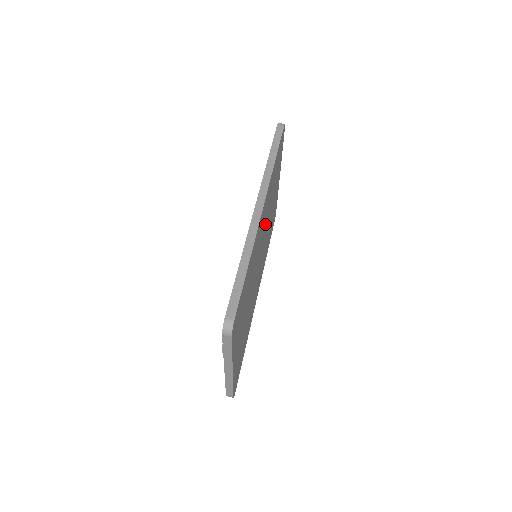
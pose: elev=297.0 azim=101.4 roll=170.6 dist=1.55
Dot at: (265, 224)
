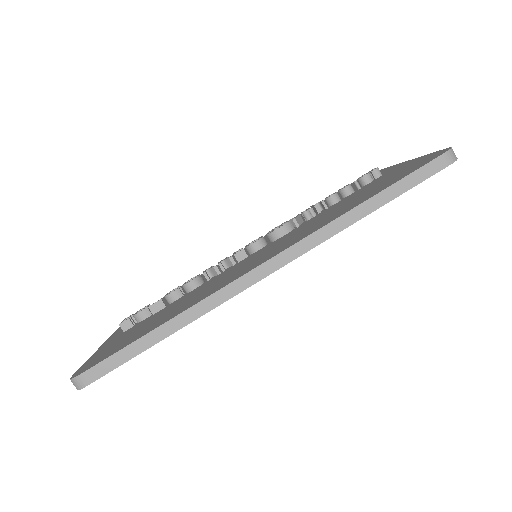
Dot at: occluded
